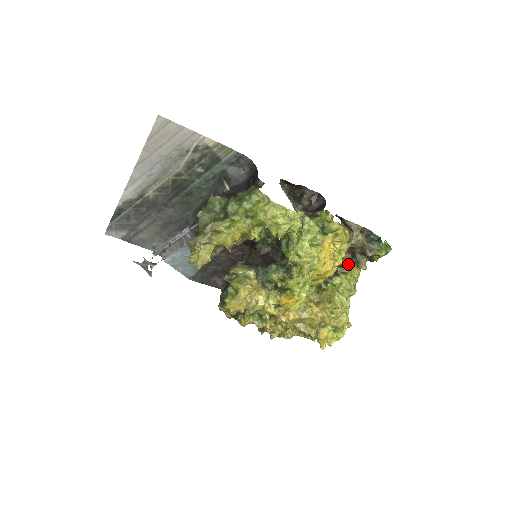
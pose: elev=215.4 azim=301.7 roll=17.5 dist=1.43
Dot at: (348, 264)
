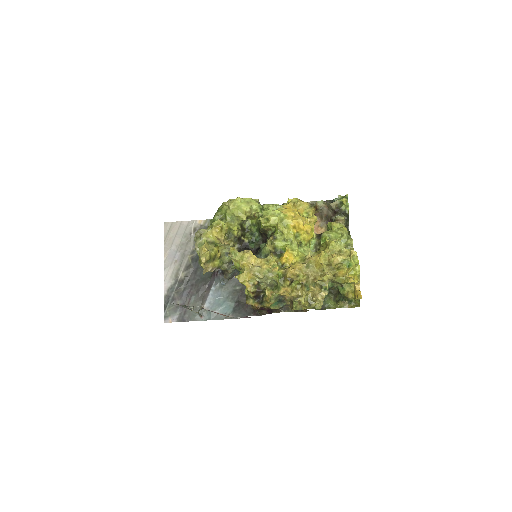
Dot at: (328, 224)
